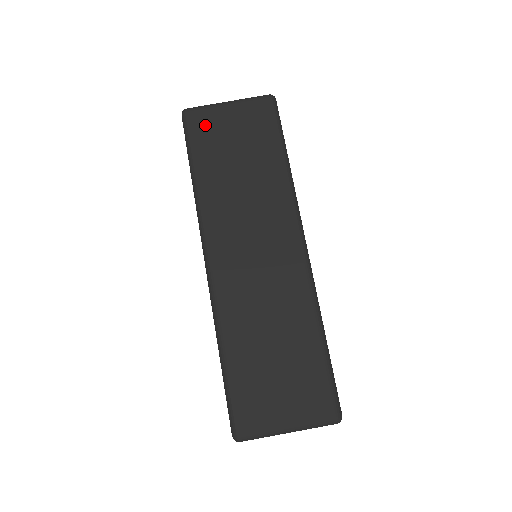
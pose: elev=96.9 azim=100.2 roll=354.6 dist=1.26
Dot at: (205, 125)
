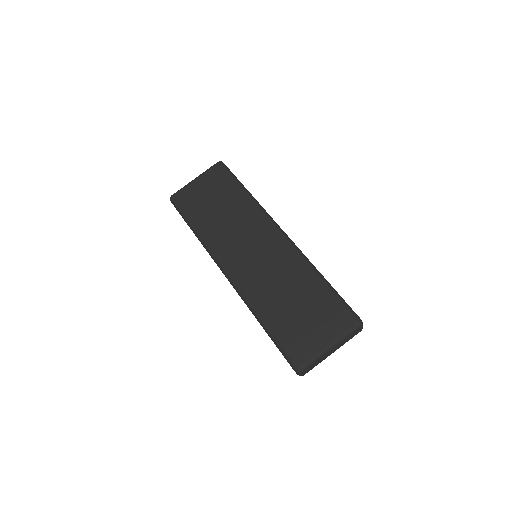
Dot at: (187, 198)
